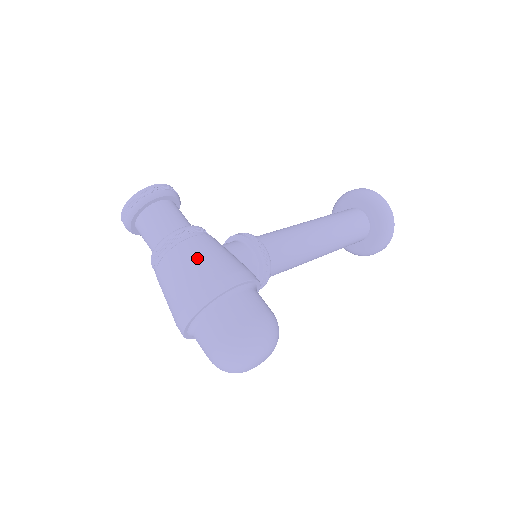
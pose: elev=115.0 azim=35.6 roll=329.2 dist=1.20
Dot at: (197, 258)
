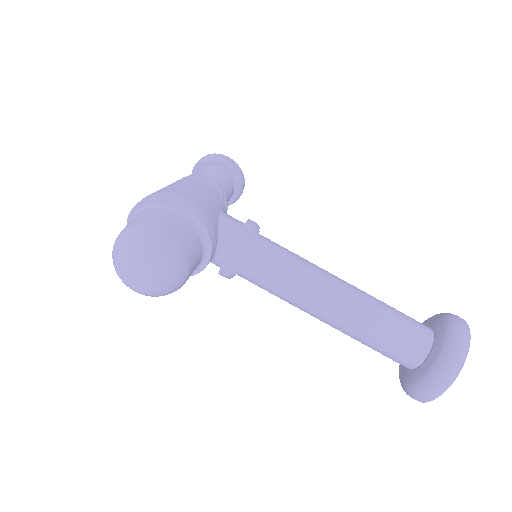
Dot at: (182, 184)
